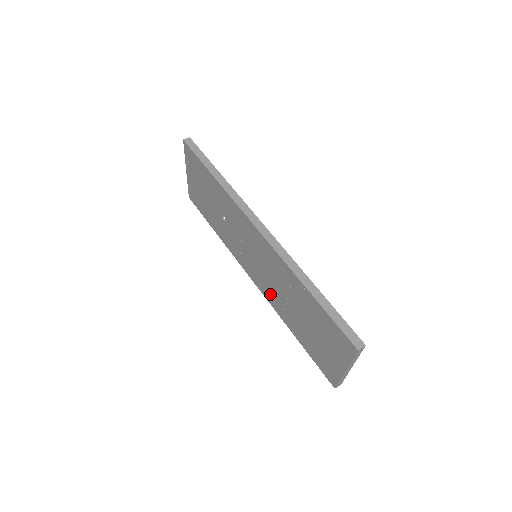
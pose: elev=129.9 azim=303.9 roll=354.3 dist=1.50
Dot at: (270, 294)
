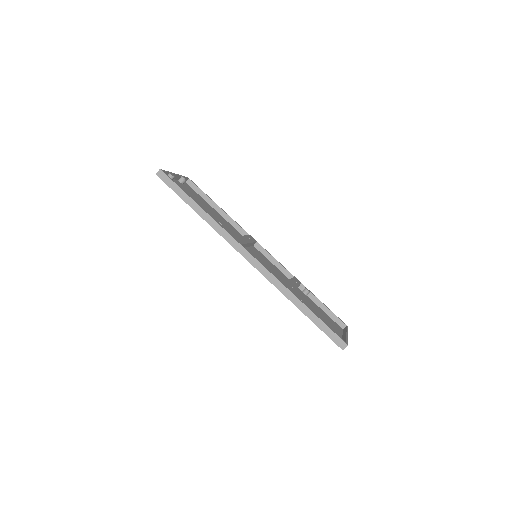
Dot at: occluded
